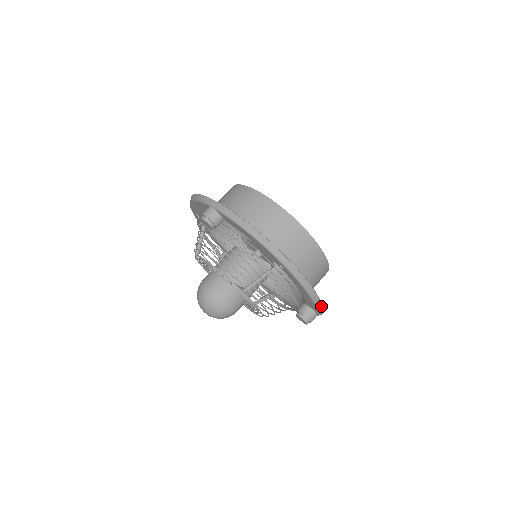
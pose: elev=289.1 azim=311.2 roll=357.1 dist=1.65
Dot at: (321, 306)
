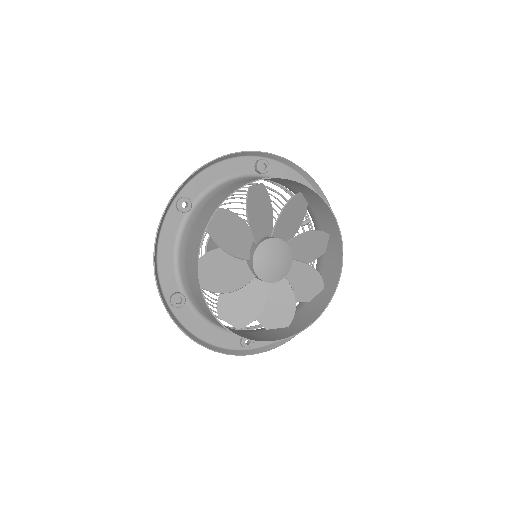
Dot at: occluded
